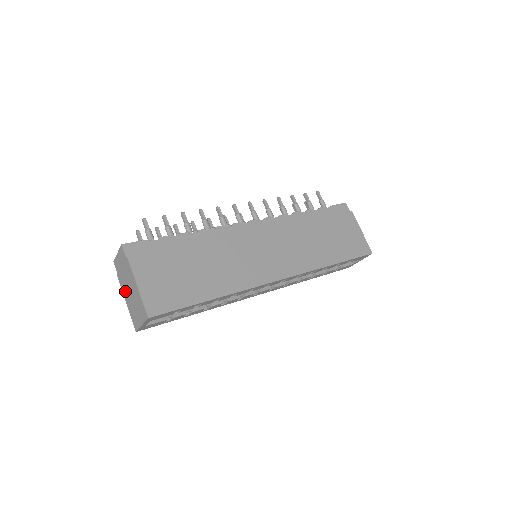
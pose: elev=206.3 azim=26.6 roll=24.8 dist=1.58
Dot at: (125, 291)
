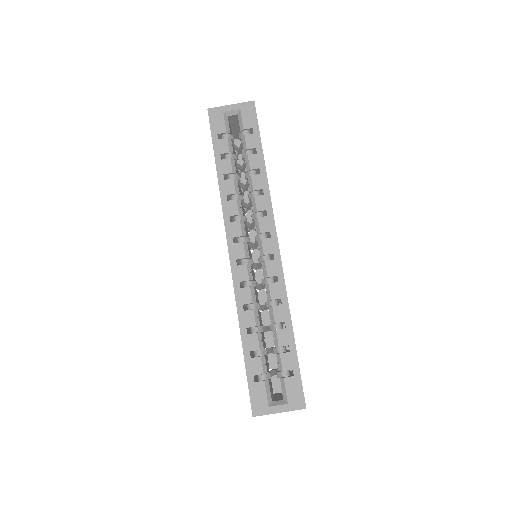
Dot at: occluded
